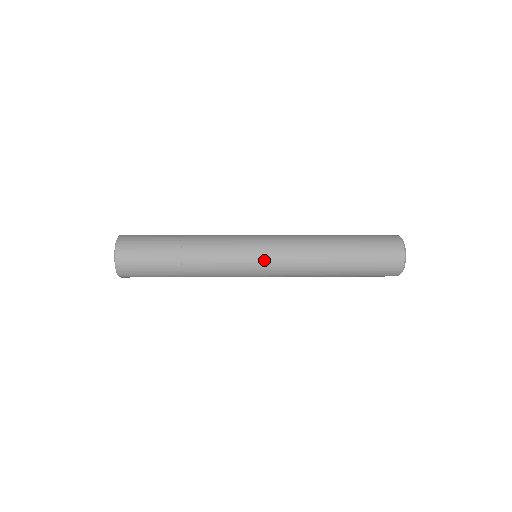
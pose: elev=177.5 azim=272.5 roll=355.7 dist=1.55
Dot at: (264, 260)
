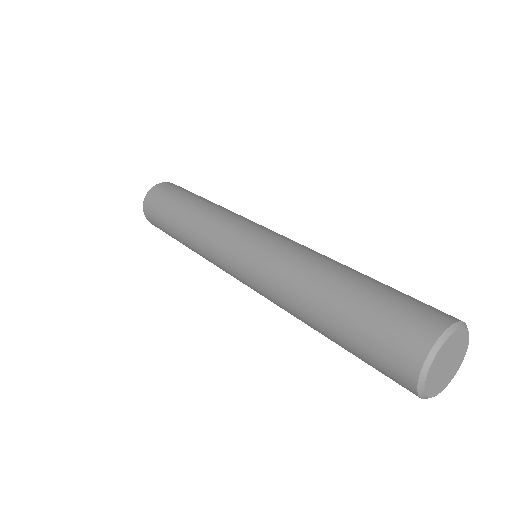
Dot at: (239, 276)
